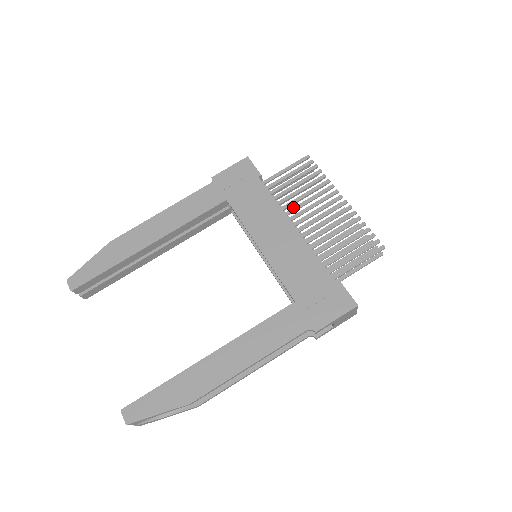
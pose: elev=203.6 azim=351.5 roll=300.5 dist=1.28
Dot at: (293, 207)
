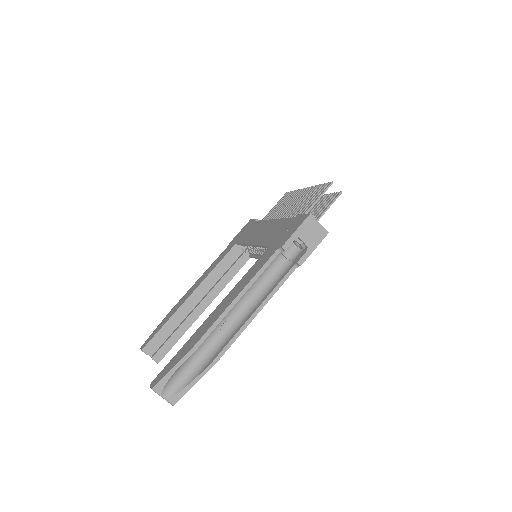
Dot at: (276, 216)
